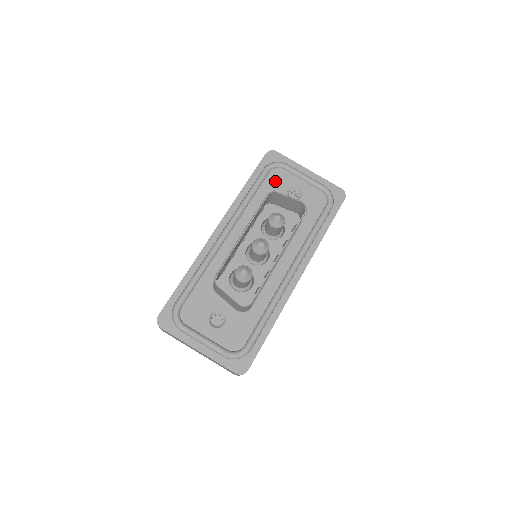
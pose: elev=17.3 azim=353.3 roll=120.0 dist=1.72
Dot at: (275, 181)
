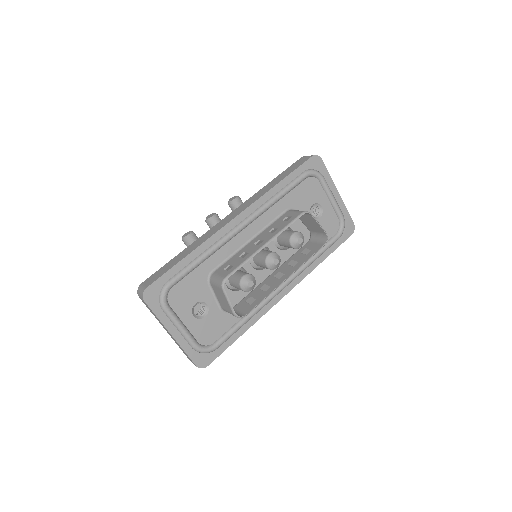
Dot at: (307, 190)
